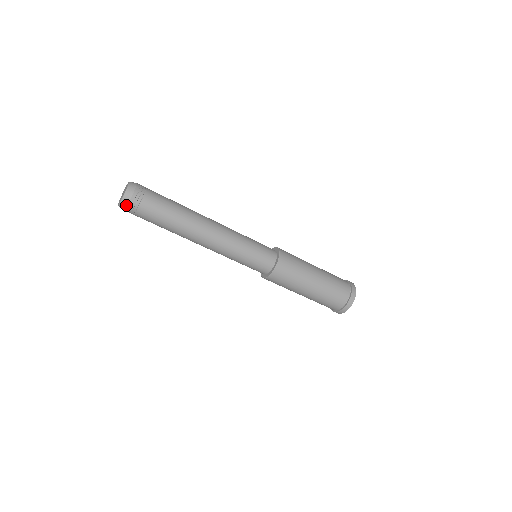
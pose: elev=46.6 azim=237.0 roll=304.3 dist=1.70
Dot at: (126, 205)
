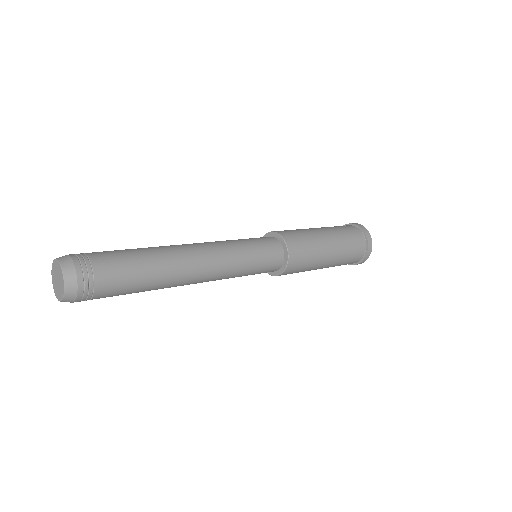
Dot at: occluded
